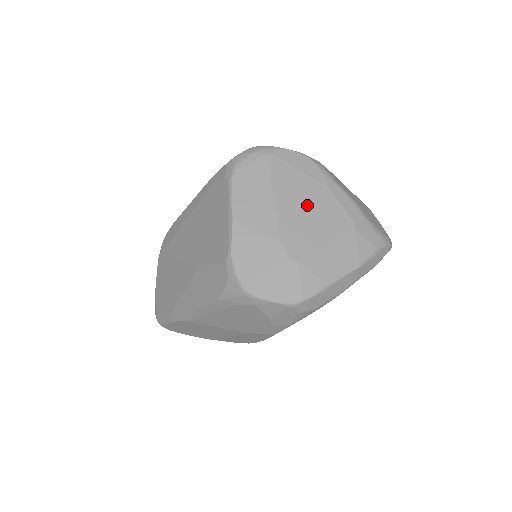
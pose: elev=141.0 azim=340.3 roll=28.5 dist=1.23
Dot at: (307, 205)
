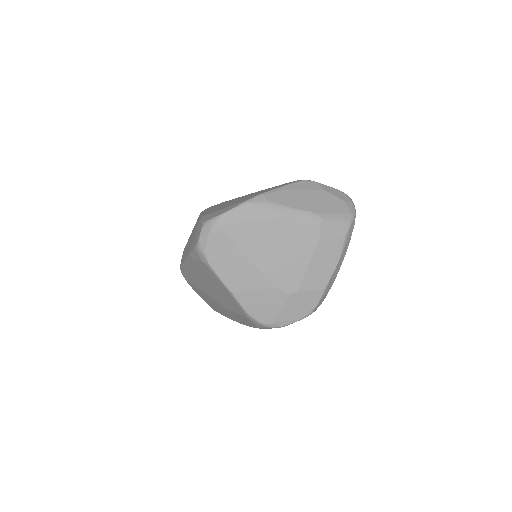
Dot at: (275, 246)
